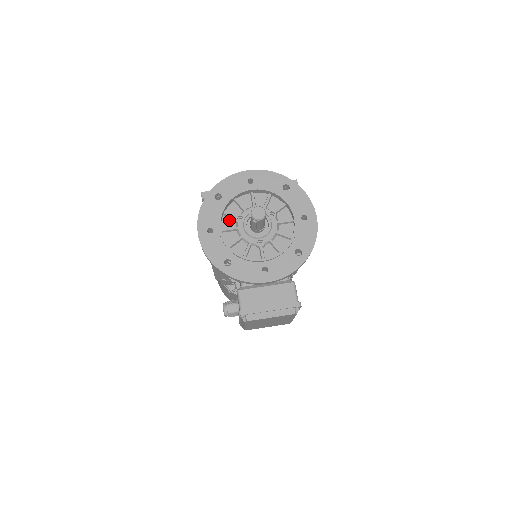
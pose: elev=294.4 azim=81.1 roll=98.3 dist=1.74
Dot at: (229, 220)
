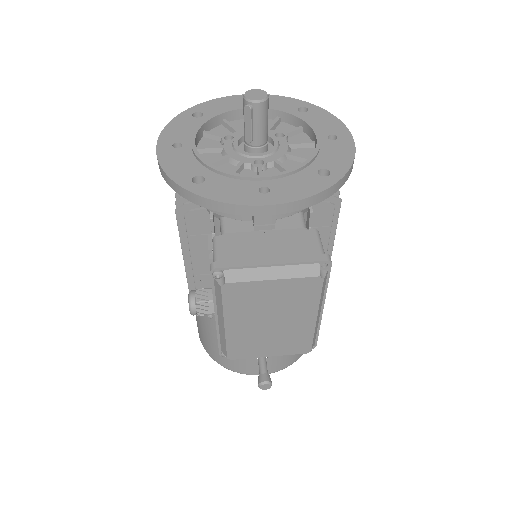
Dot at: (211, 142)
